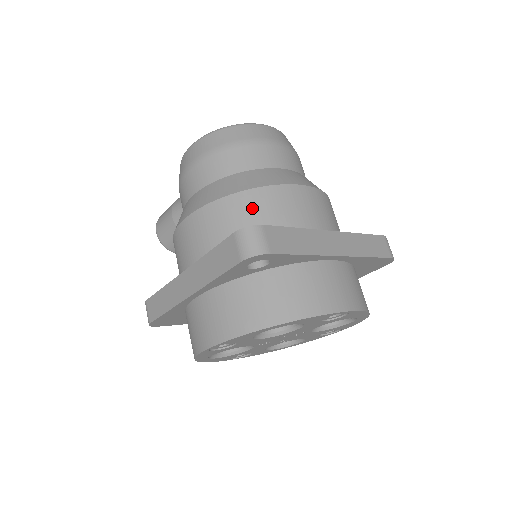
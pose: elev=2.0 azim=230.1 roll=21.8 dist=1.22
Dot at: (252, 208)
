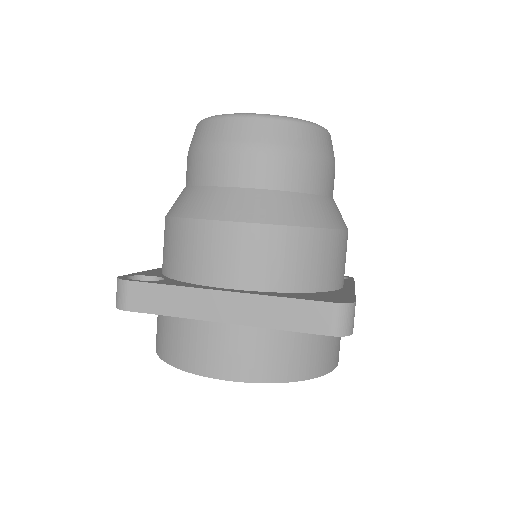
Dot at: (174, 239)
